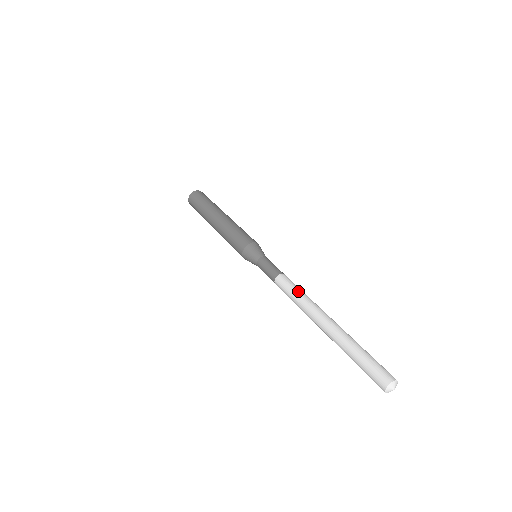
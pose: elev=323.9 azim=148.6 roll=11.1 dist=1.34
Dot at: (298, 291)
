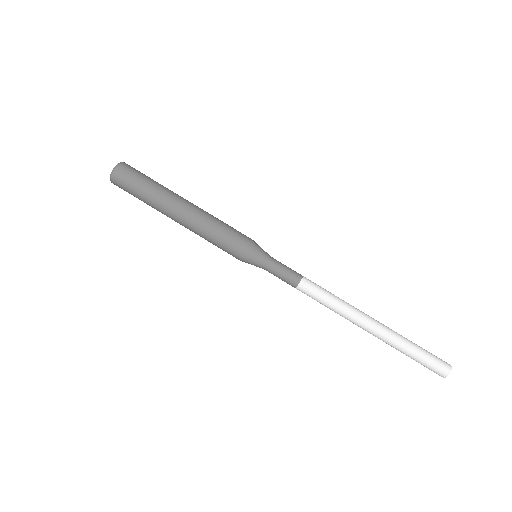
Dot at: (326, 305)
